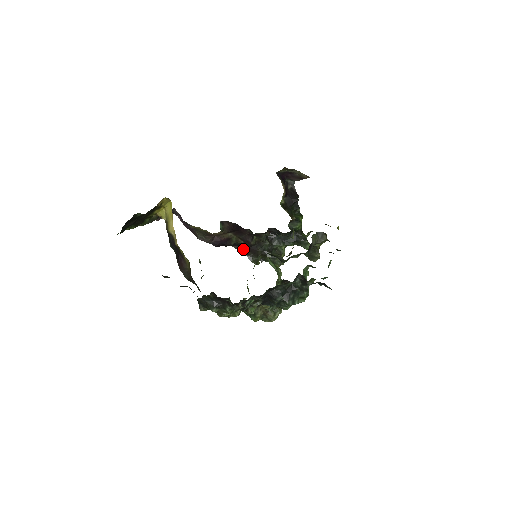
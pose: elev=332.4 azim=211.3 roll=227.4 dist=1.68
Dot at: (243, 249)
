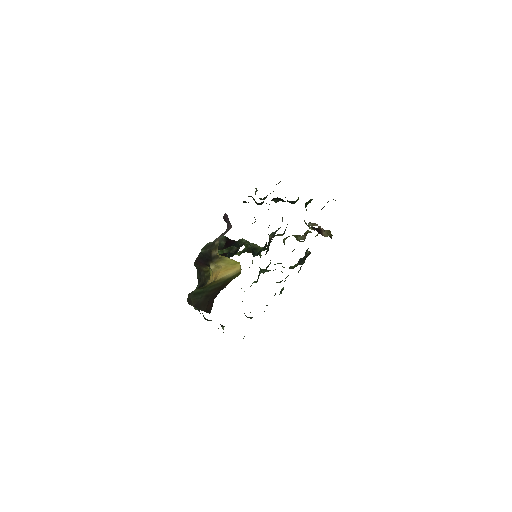
Dot at: occluded
